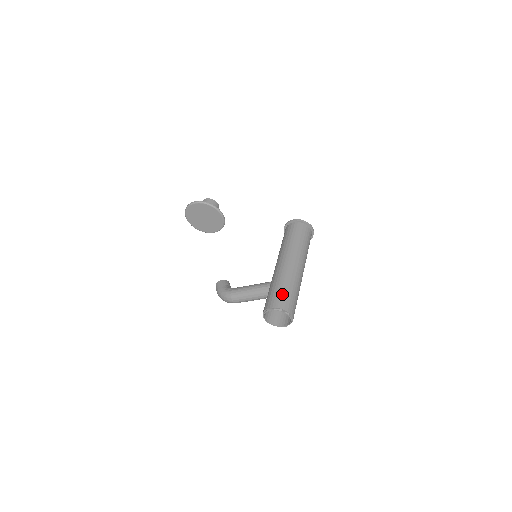
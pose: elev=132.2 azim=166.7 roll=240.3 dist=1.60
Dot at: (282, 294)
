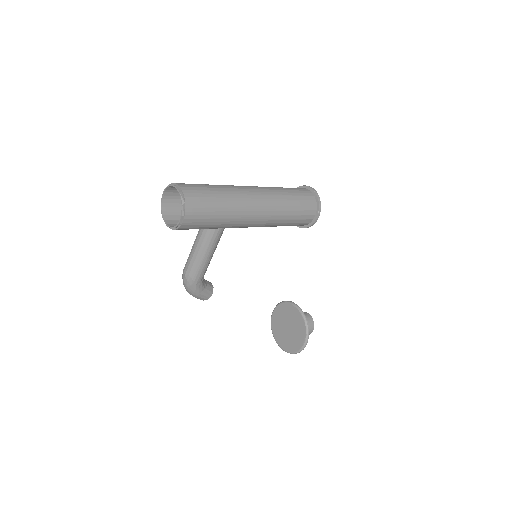
Dot at: occluded
